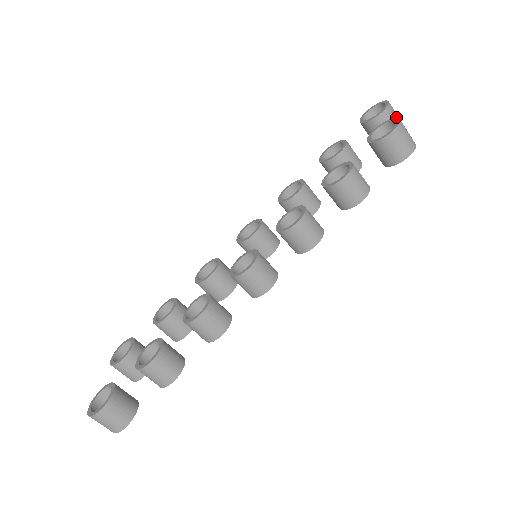
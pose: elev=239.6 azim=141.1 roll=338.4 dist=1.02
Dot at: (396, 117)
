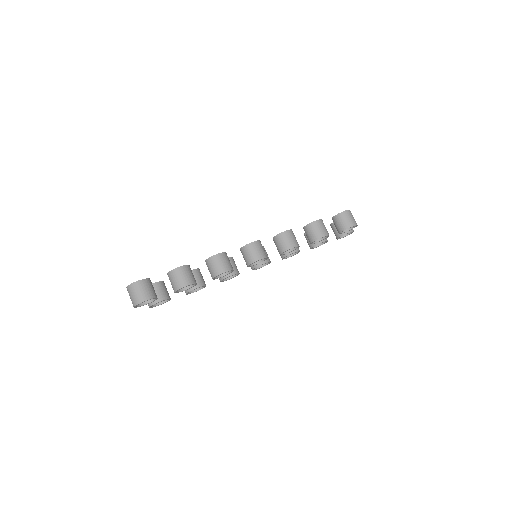
Dot at: occluded
